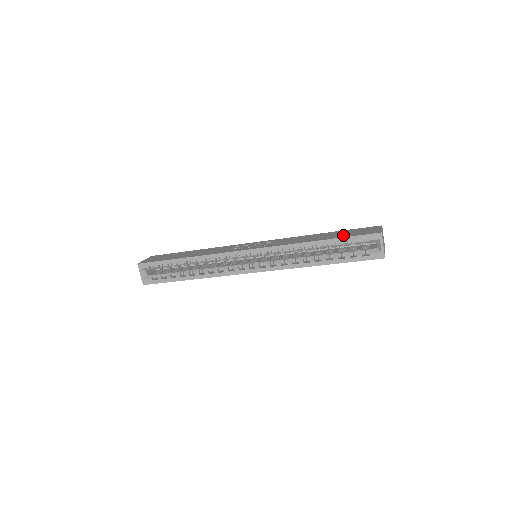
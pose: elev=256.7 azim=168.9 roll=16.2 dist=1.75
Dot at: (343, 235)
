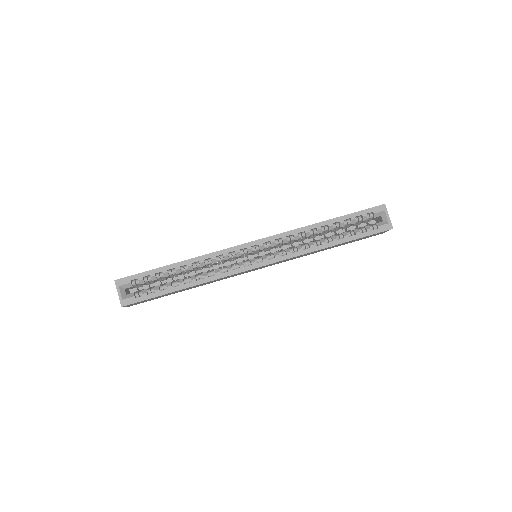
Dot at: occluded
